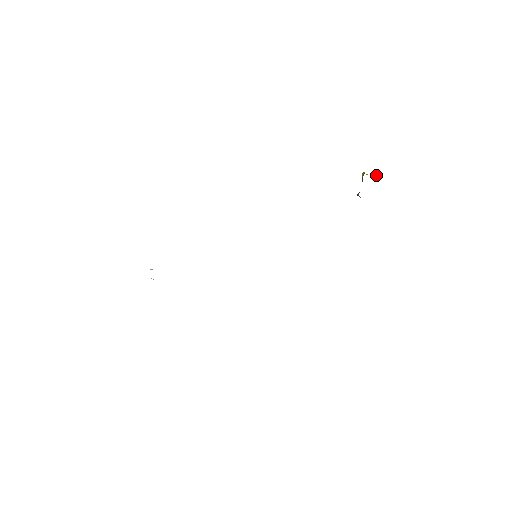
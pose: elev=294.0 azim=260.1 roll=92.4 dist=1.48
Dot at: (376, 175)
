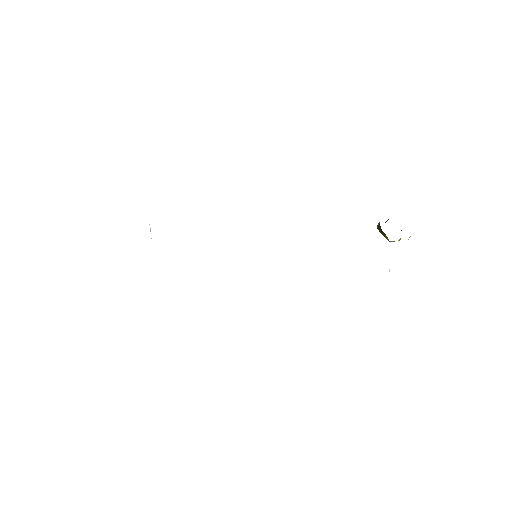
Dot at: occluded
